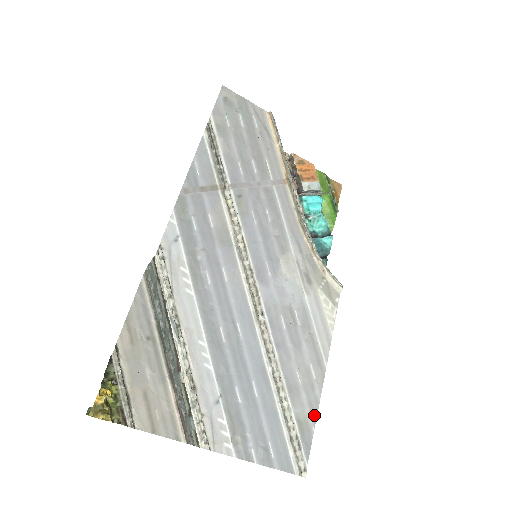
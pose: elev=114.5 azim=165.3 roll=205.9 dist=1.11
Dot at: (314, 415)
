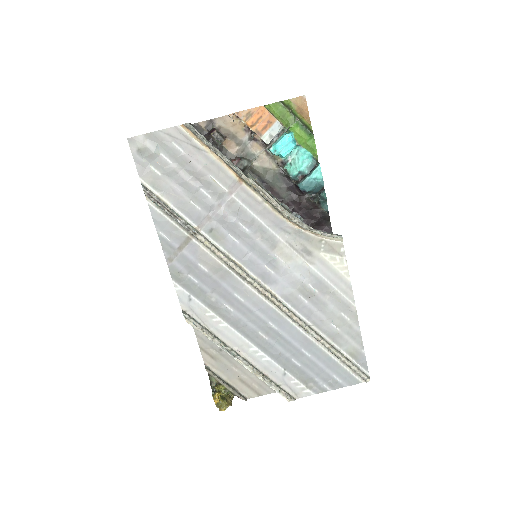
Dot at: (360, 343)
